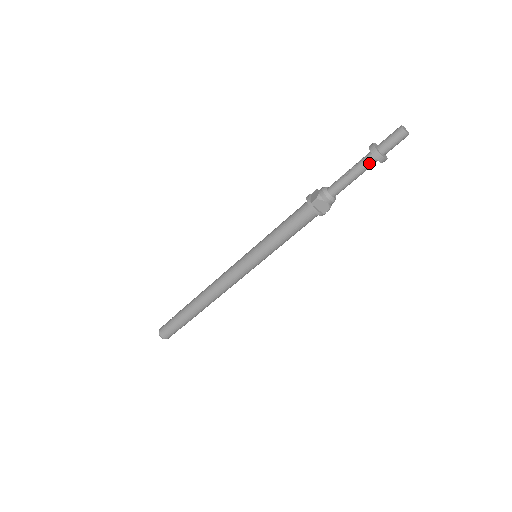
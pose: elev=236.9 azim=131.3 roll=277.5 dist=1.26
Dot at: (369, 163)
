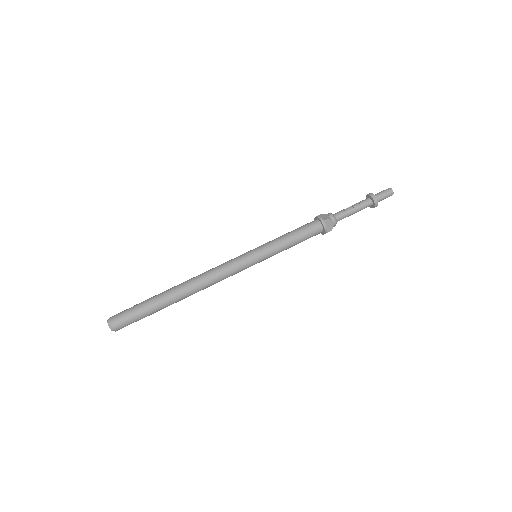
Dot at: (367, 205)
